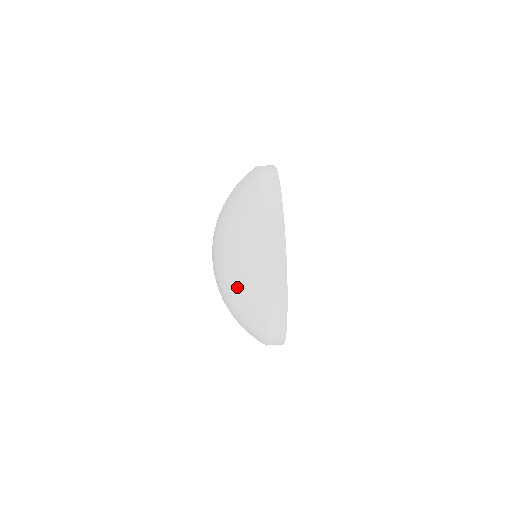
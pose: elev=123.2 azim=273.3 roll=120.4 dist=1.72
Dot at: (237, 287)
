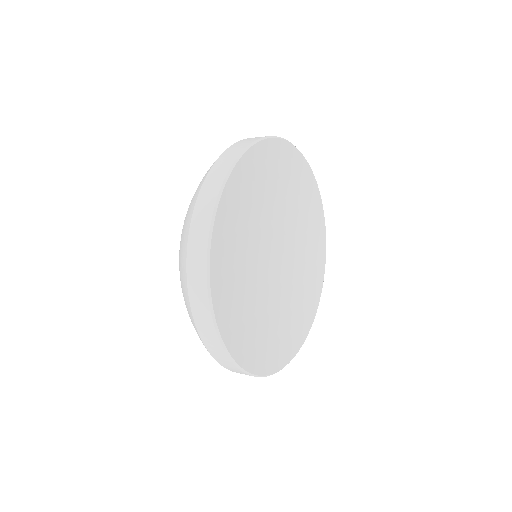
Dot at: occluded
